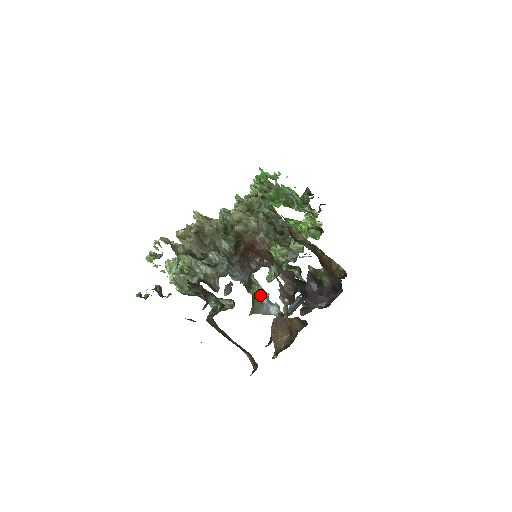
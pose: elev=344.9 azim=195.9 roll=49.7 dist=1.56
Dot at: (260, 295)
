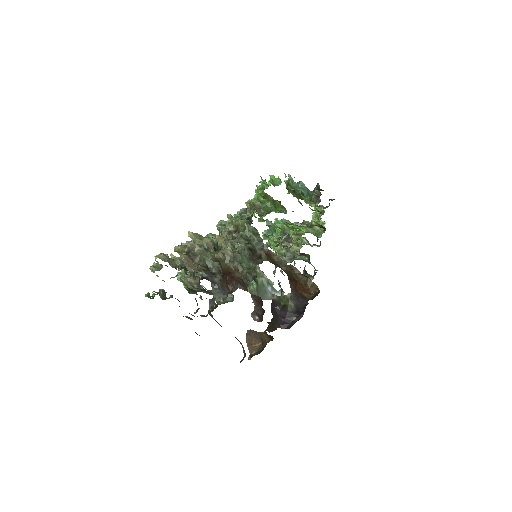
Dot at: (264, 284)
